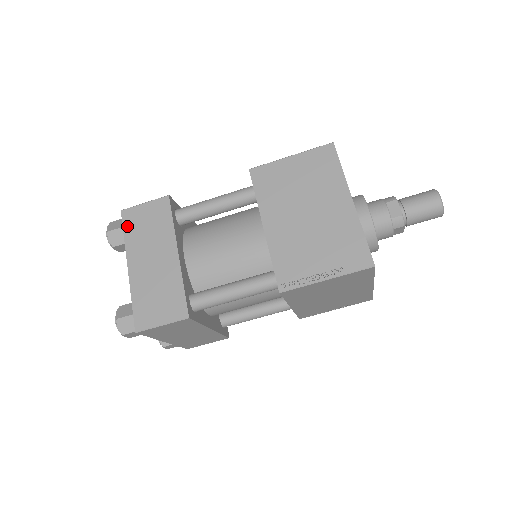
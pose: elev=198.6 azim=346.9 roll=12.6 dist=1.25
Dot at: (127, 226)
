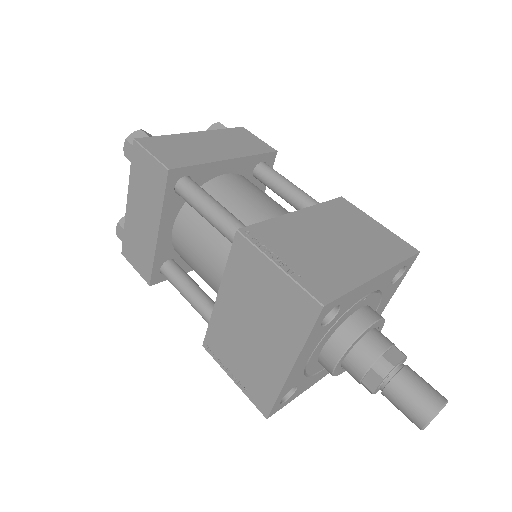
Dot at: (232, 130)
